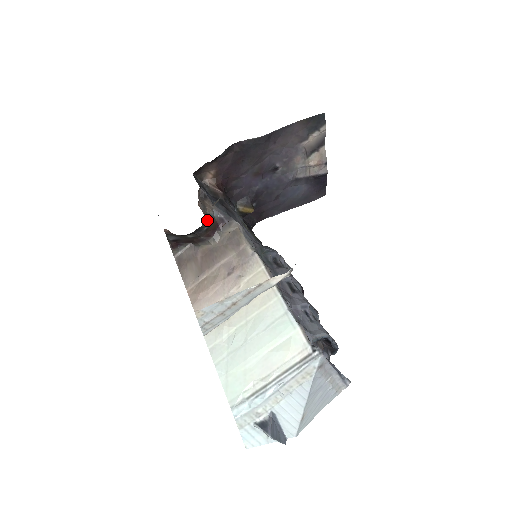
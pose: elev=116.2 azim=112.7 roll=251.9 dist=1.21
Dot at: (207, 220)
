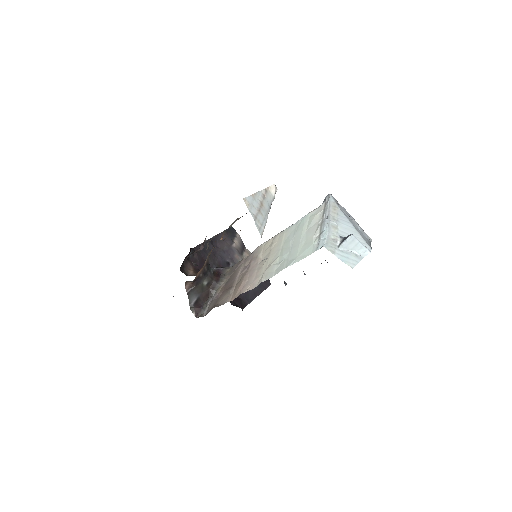
Dot at: occluded
